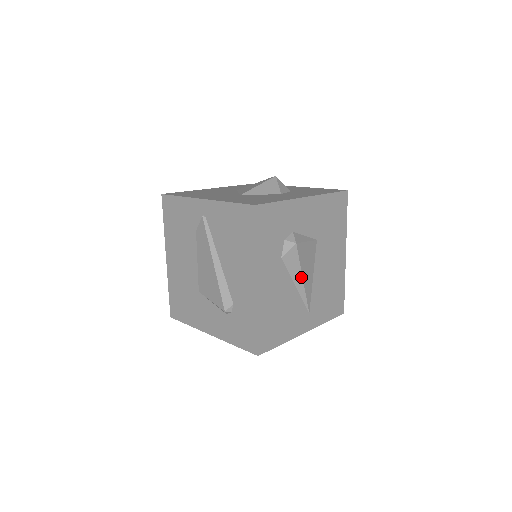
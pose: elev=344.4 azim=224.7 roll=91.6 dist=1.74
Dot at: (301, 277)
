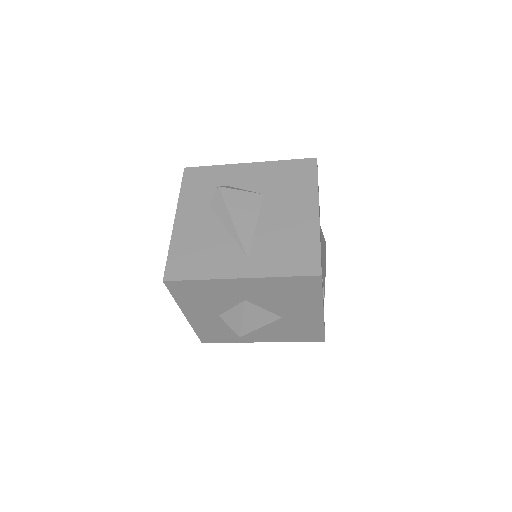
Dot at: (230, 218)
